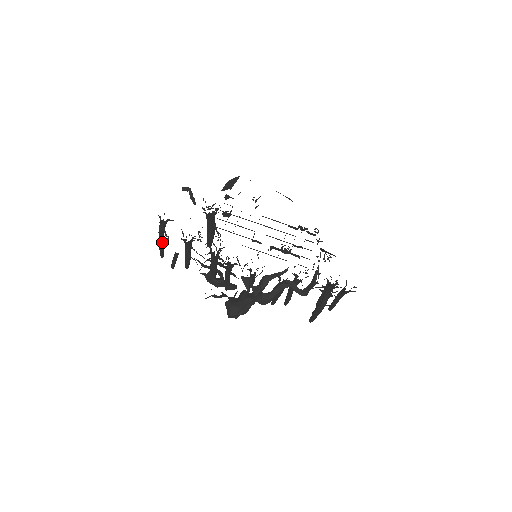
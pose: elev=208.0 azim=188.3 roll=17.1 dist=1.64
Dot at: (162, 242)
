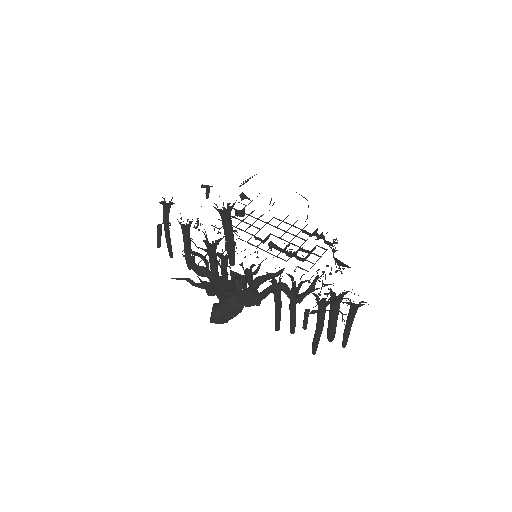
Dot at: (167, 233)
